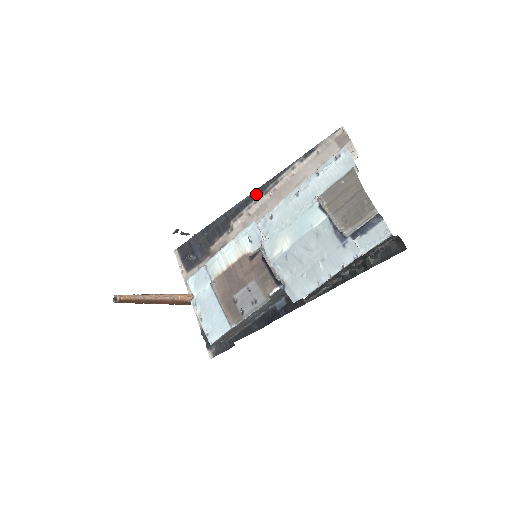
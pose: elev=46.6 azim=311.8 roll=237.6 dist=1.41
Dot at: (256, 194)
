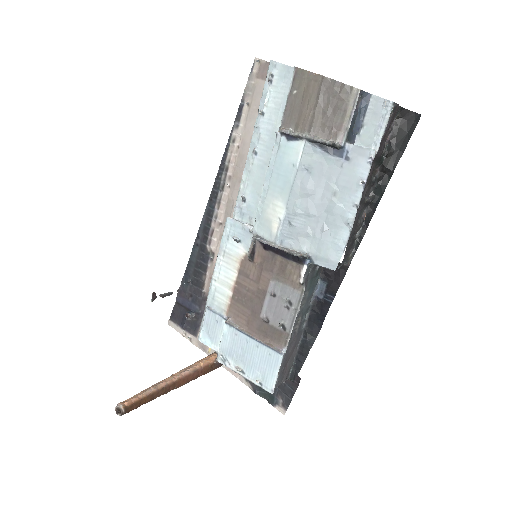
Dot at: (213, 198)
